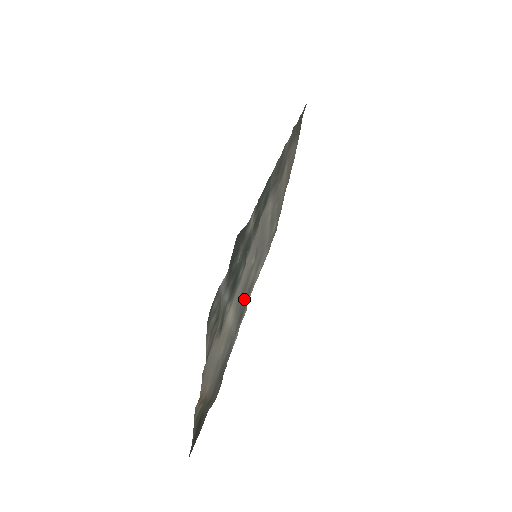
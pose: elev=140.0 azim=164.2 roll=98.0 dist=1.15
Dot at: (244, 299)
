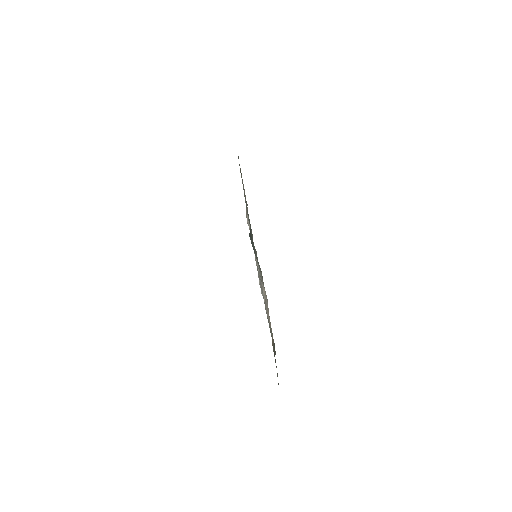
Dot at: occluded
